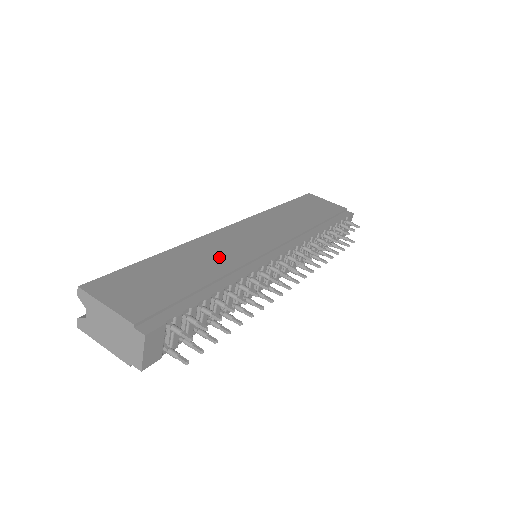
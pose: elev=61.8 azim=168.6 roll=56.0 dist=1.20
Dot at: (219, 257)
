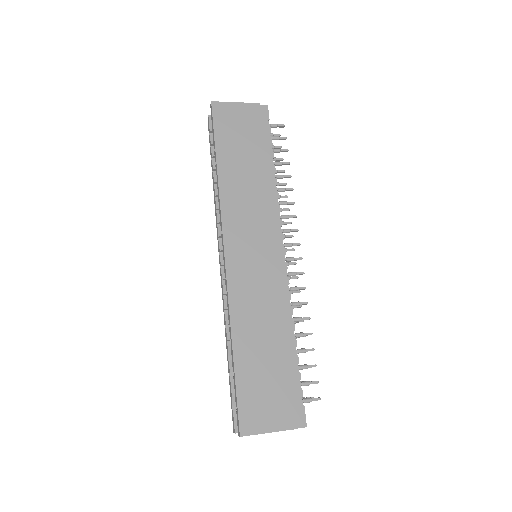
Dot at: (263, 310)
